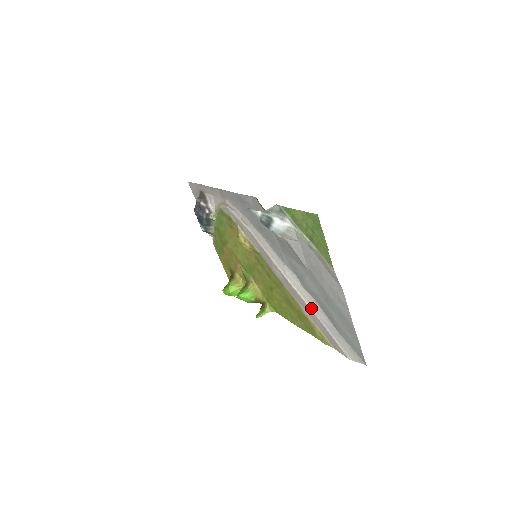
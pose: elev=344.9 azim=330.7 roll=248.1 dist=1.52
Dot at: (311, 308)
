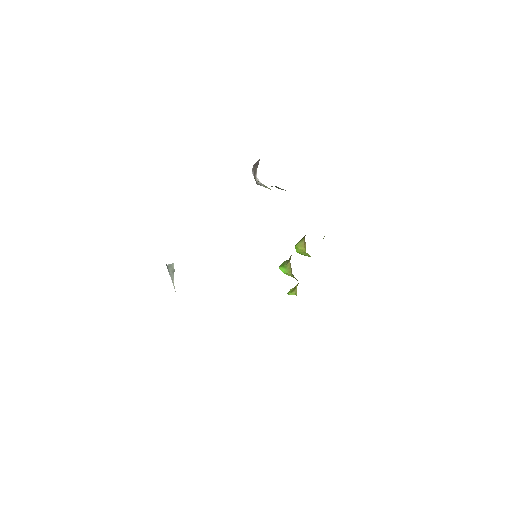
Dot at: occluded
